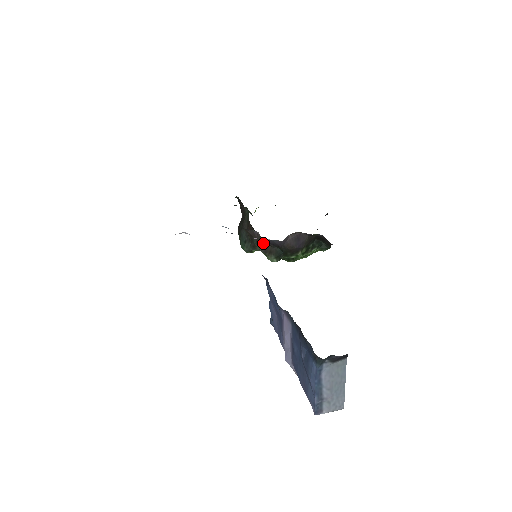
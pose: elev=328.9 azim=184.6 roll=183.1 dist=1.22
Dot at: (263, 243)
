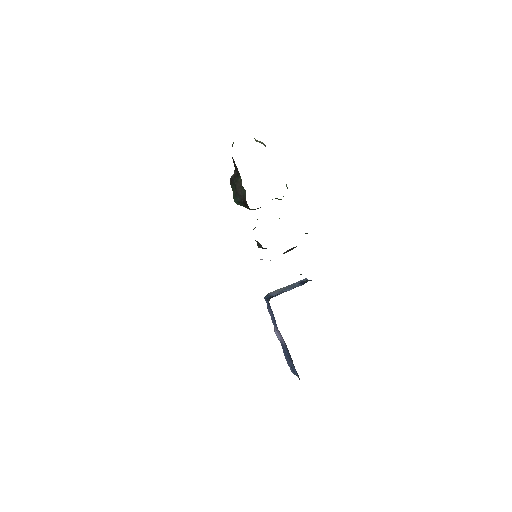
Dot at: occluded
